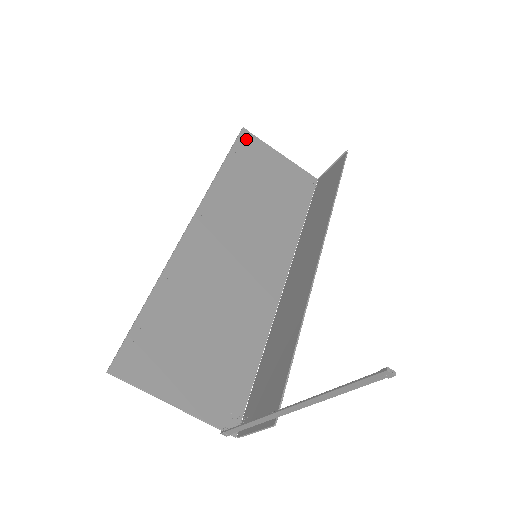
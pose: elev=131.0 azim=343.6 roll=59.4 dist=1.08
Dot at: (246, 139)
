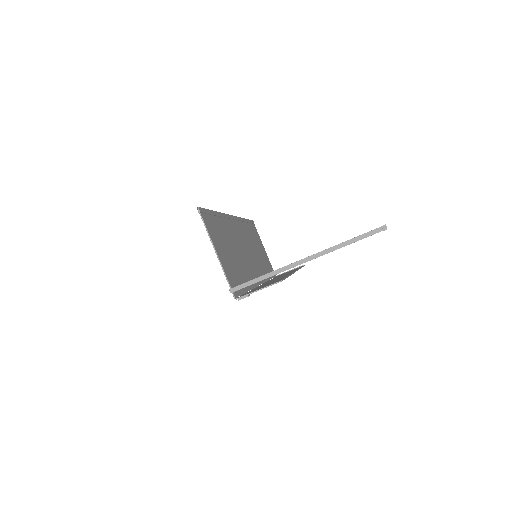
Dot at: (253, 225)
